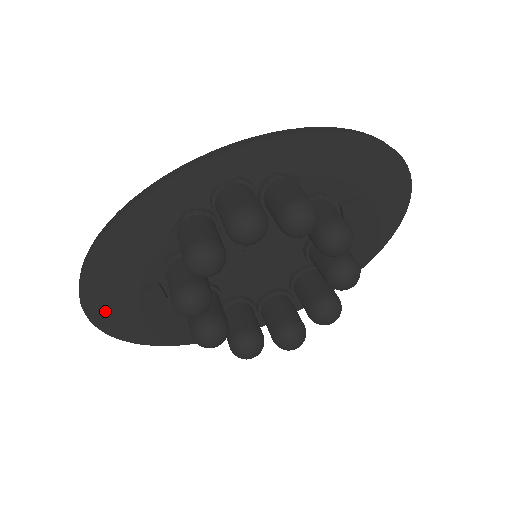
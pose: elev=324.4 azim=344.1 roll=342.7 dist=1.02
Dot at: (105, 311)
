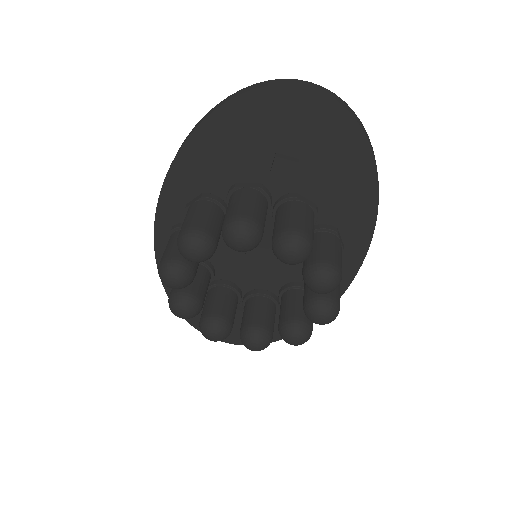
Dot at: occluded
